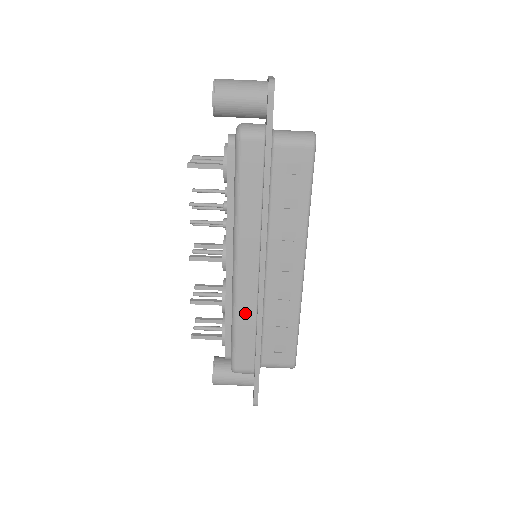
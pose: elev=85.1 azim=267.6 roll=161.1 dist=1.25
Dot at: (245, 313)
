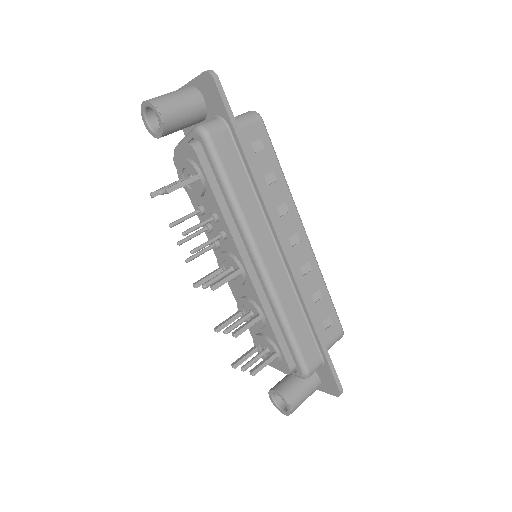
Dot at: (289, 305)
